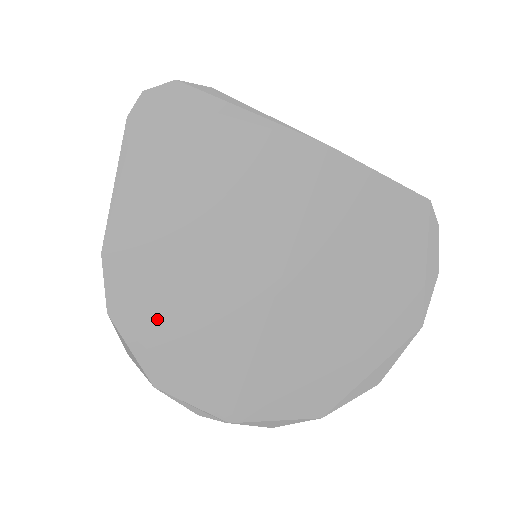
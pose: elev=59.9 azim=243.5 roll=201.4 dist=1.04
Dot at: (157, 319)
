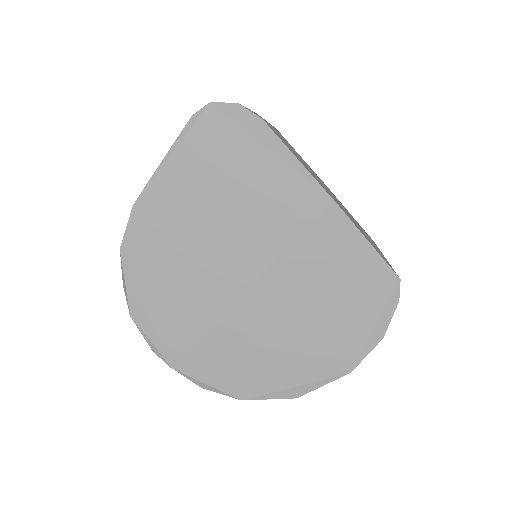
Dot at: (152, 269)
